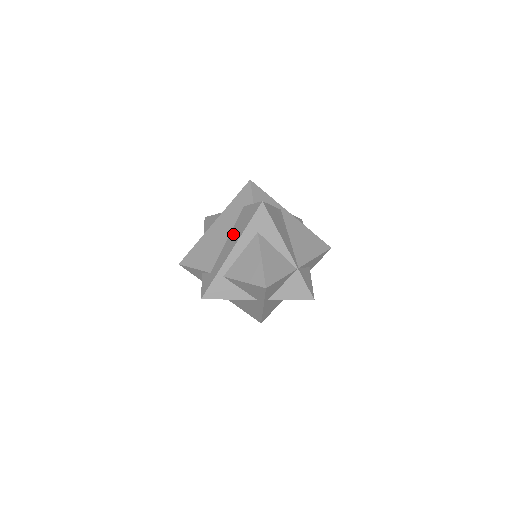
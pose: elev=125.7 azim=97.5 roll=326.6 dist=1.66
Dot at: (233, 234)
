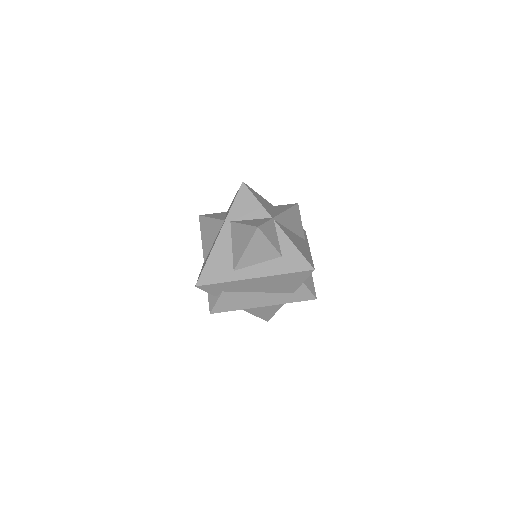
Dot at: occluded
